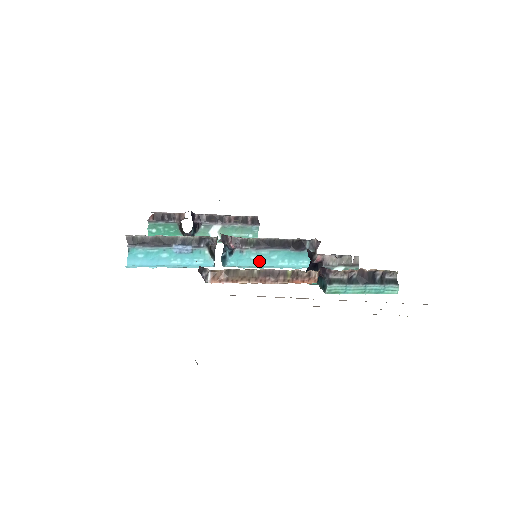
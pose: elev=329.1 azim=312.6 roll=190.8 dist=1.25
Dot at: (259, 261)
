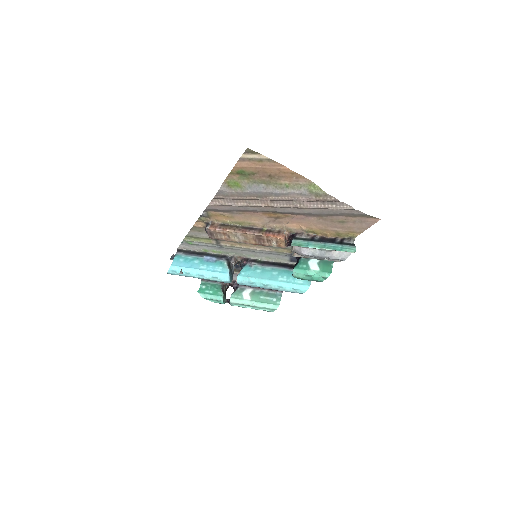
Dot at: (263, 275)
